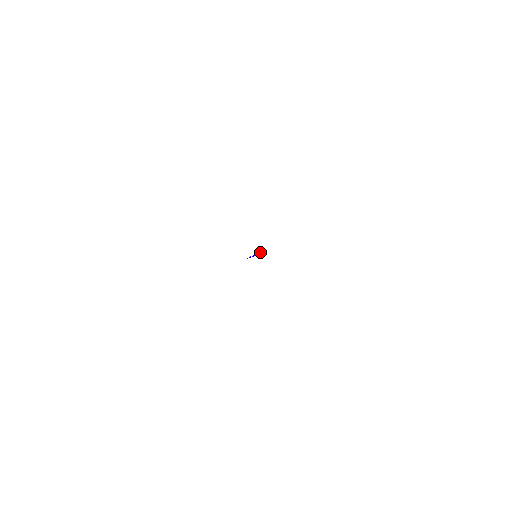
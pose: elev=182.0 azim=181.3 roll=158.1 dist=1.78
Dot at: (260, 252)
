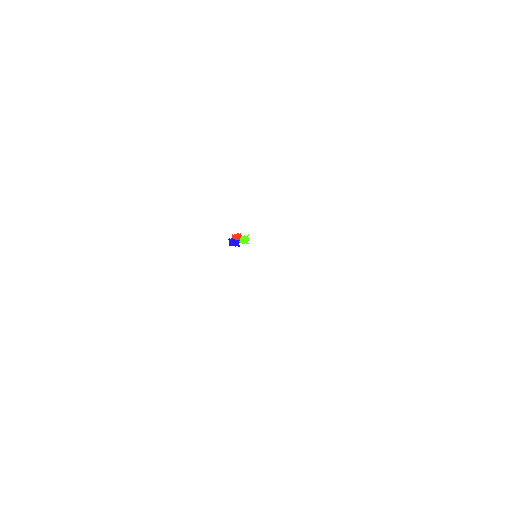
Dot at: (238, 235)
